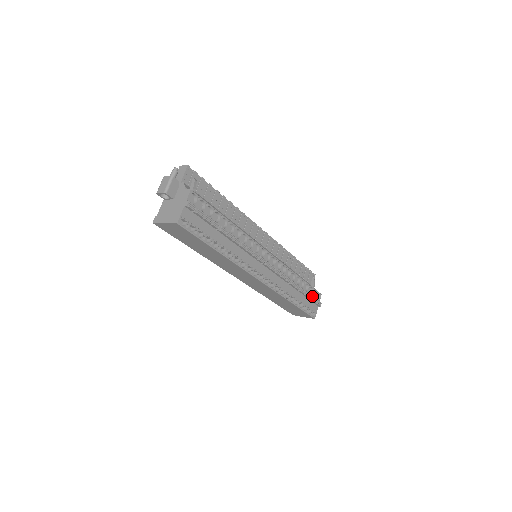
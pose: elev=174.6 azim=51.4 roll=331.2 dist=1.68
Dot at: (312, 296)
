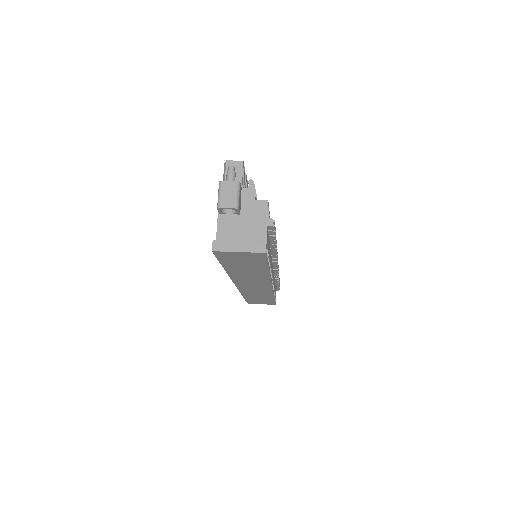
Dot at: occluded
